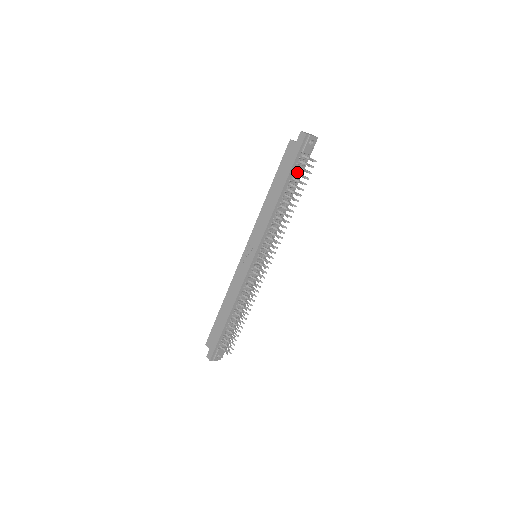
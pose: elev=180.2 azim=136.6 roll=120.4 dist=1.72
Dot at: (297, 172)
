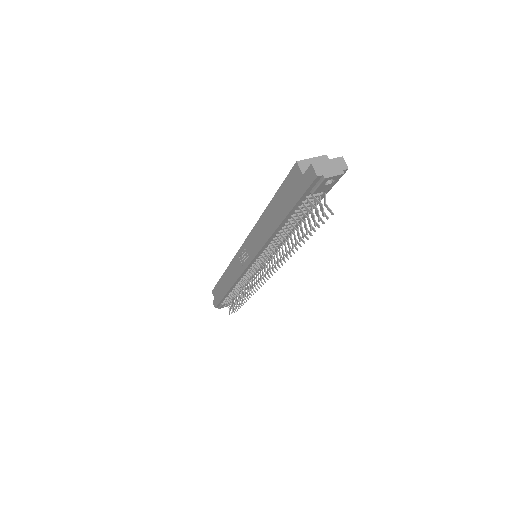
Dot at: (307, 205)
